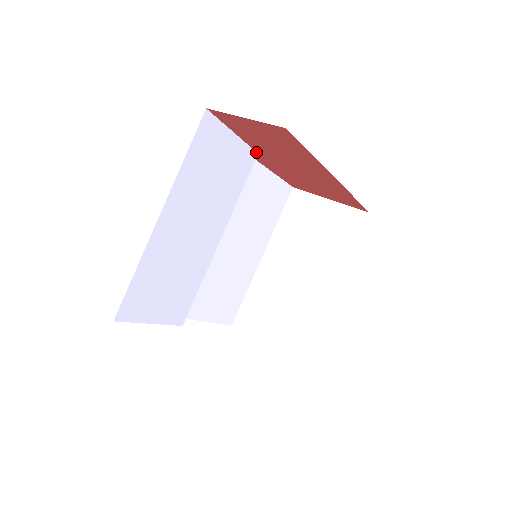
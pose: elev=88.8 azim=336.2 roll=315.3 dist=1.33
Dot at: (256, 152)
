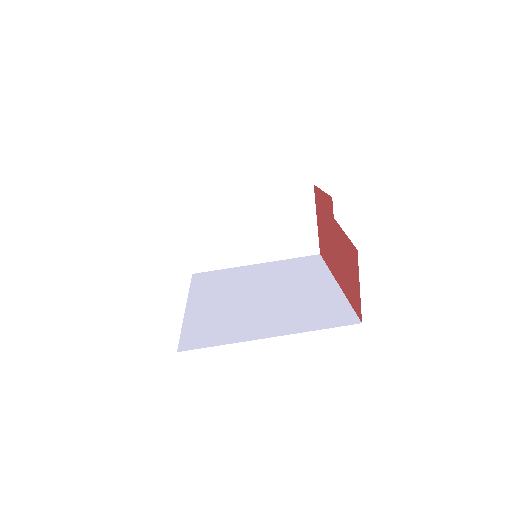
Dot at: occluded
